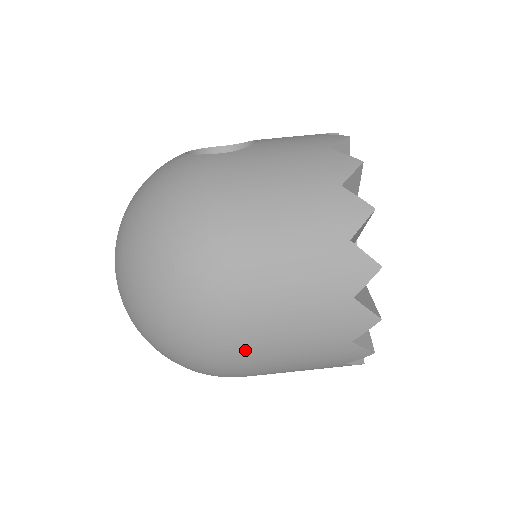
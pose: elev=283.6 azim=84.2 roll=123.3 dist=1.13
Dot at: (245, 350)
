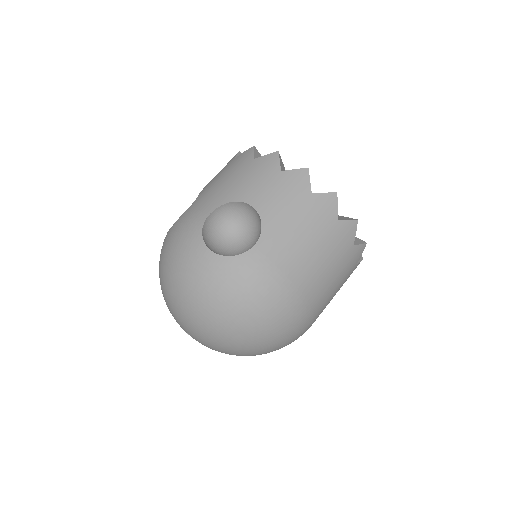
Dot at: occluded
